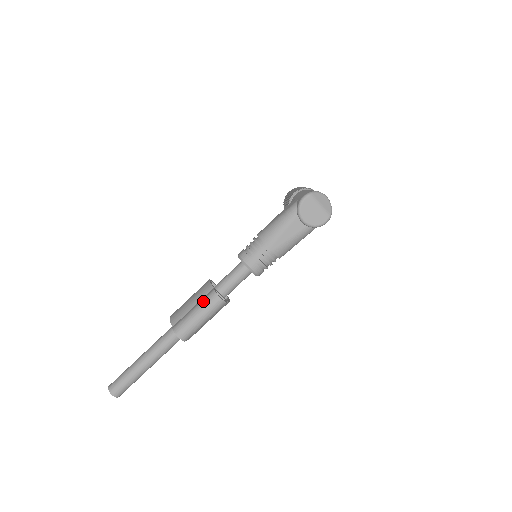
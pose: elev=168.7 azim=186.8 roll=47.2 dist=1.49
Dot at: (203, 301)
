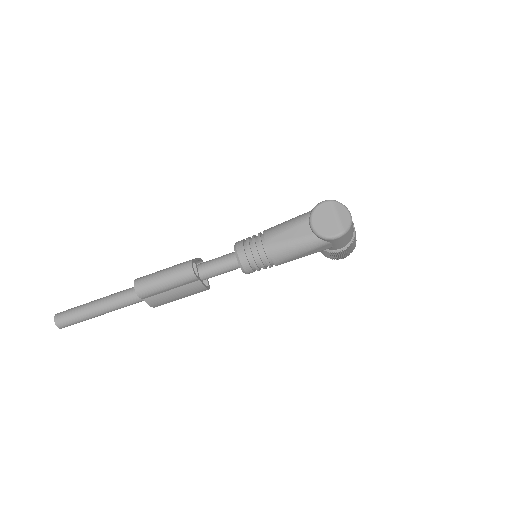
Dot at: (177, 264)
